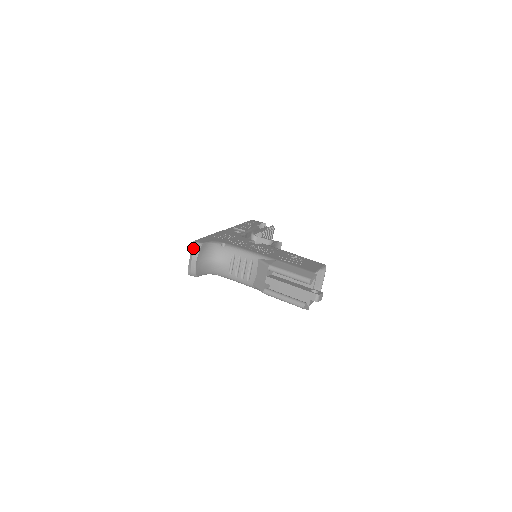
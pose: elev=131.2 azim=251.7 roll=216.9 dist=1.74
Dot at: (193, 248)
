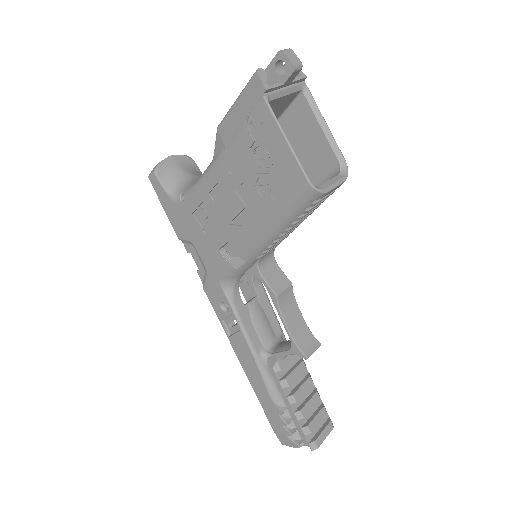
Dot at: occluded
